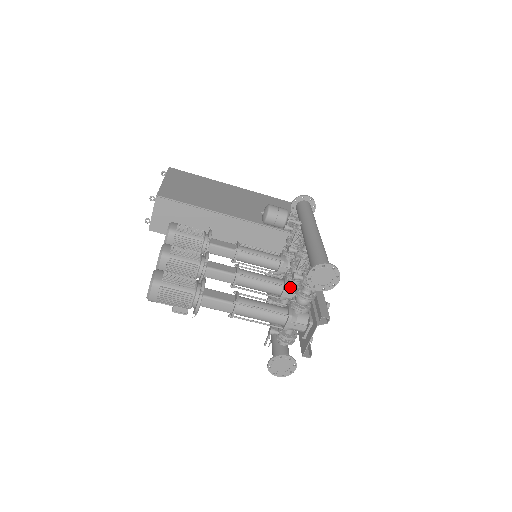
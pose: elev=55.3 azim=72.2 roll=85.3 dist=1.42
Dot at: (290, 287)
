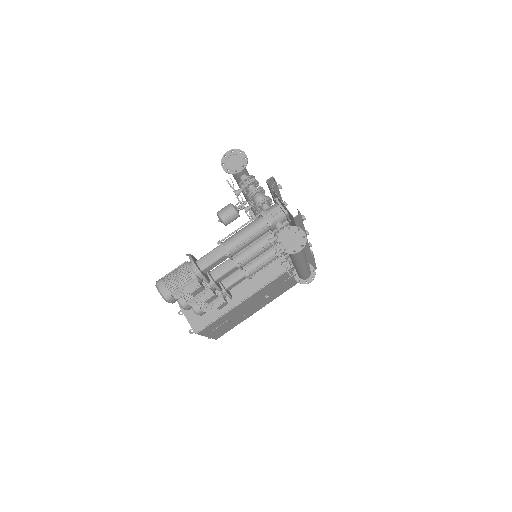
Dot at: occluded
